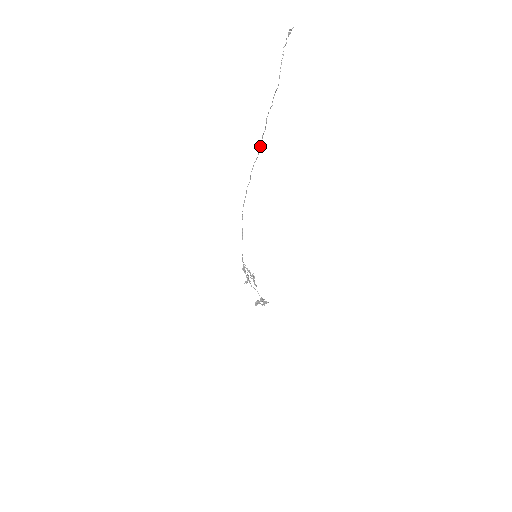
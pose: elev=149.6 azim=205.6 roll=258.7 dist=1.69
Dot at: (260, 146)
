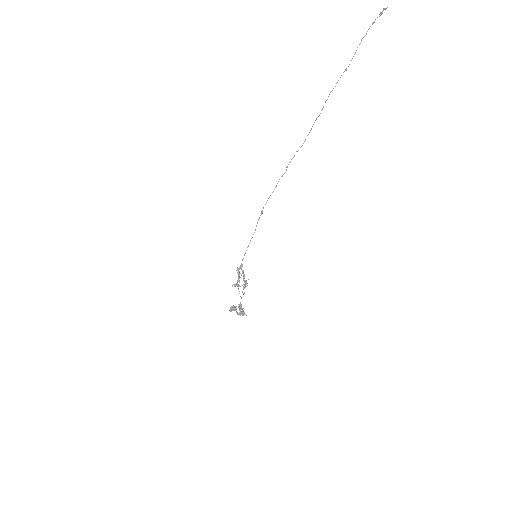
Dot at: (308, 134)
